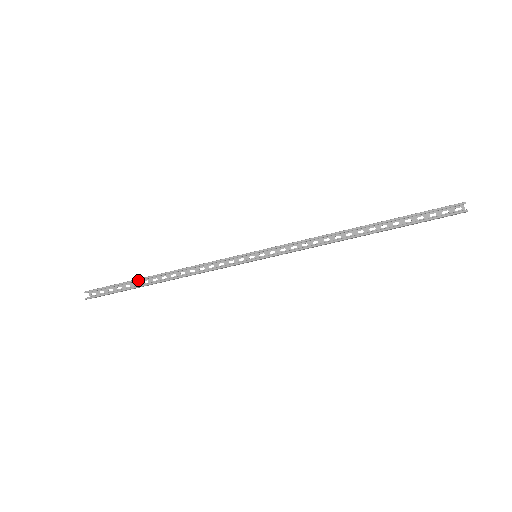
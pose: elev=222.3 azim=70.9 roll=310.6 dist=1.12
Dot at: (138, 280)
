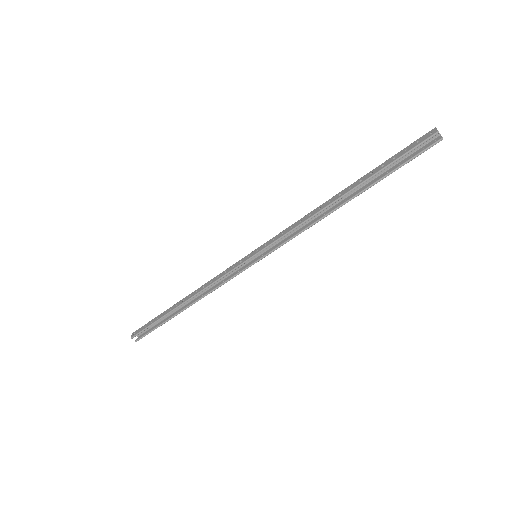
Dot at: occluded
